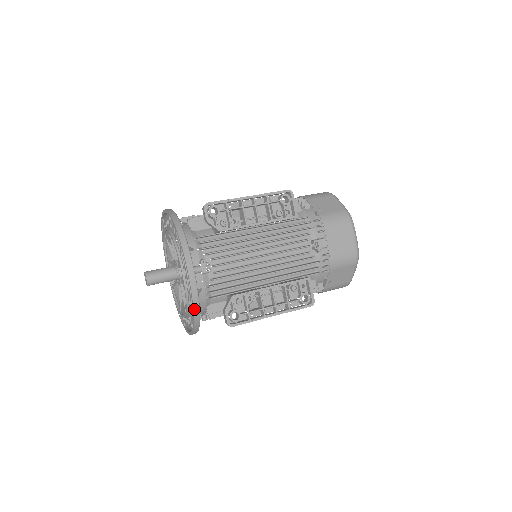
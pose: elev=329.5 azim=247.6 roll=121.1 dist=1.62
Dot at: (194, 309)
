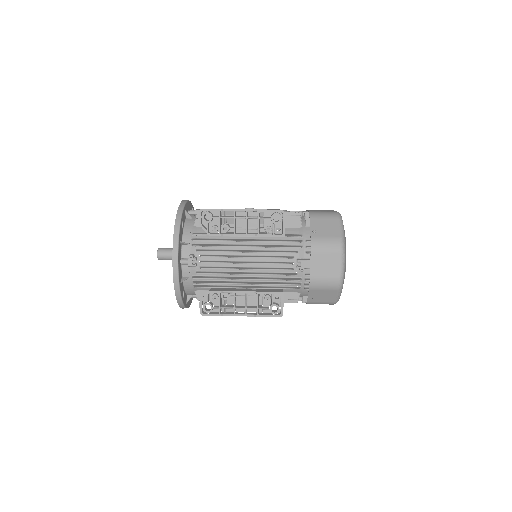
Dot at: (176, 293)
